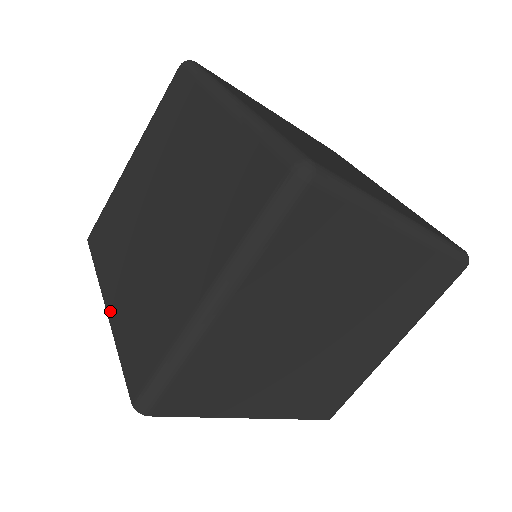
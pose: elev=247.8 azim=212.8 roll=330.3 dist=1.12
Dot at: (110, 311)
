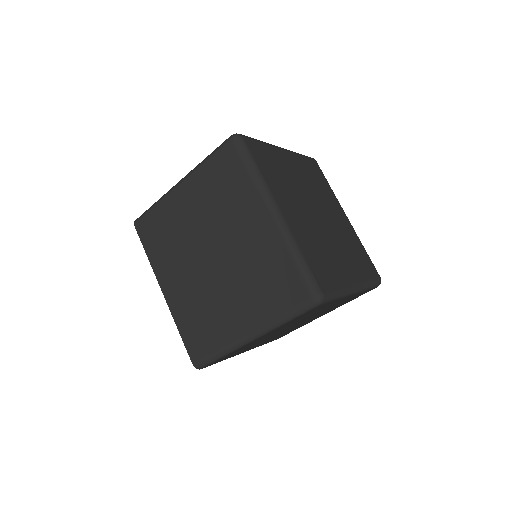
Dot at: (168, 299)
